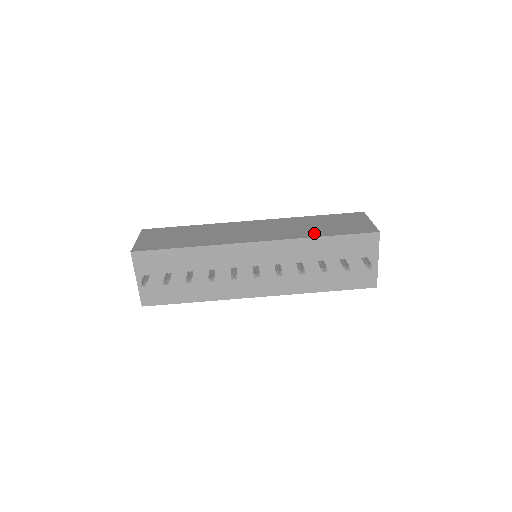
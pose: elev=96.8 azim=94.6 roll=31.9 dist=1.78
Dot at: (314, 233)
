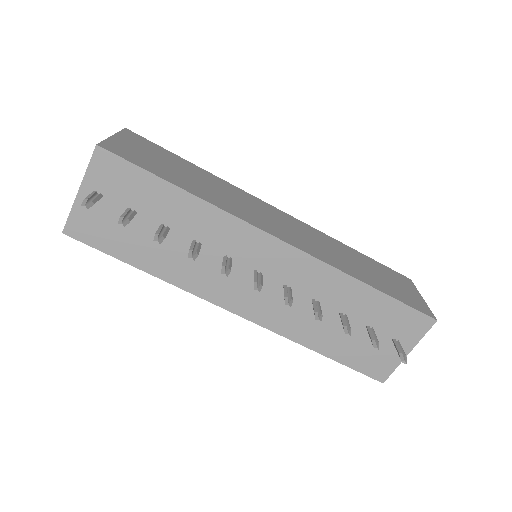
Dot at: (357, 273)
